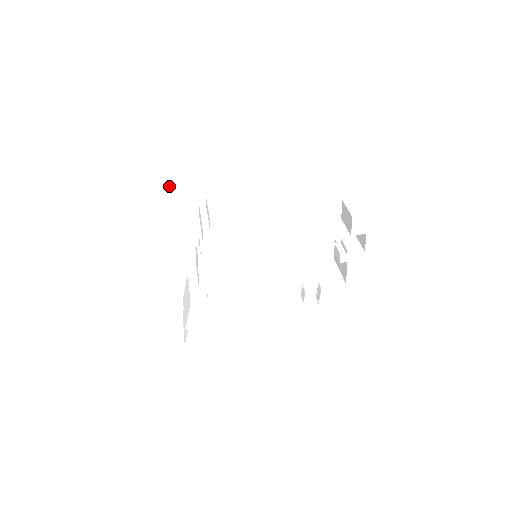
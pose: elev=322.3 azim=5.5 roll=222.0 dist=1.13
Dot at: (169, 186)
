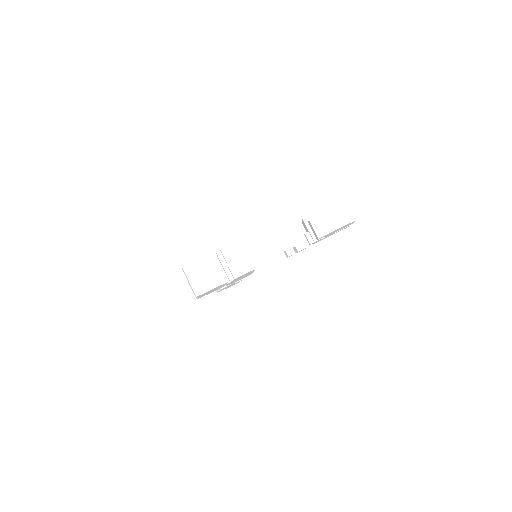
Dot at: (199, 262)
